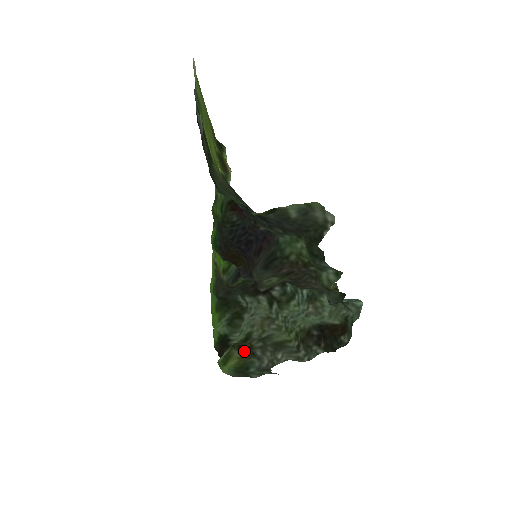
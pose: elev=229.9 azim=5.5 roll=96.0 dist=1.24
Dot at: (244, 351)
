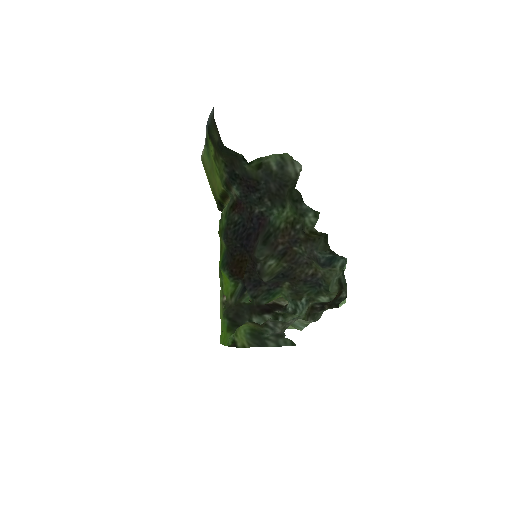
Dot at: (257, 324)
